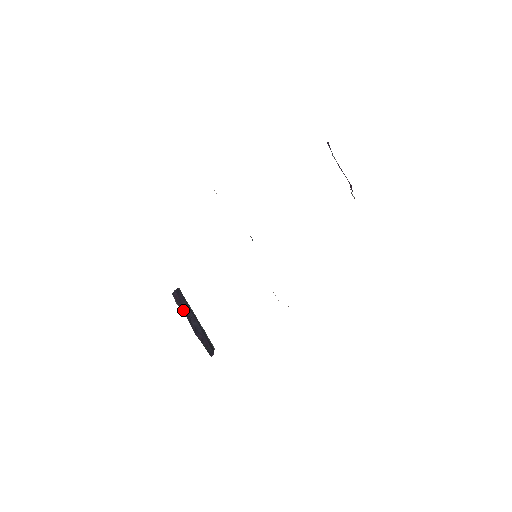
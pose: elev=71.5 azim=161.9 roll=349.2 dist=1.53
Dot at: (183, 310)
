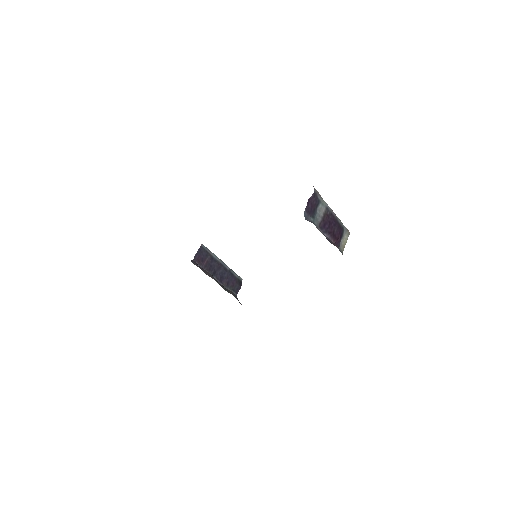
Dot at: (206, 267)
